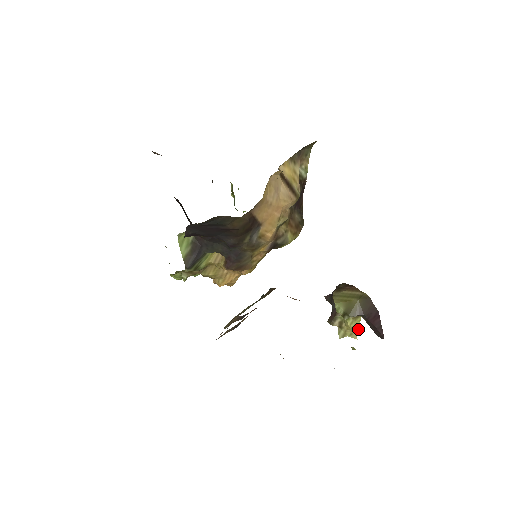
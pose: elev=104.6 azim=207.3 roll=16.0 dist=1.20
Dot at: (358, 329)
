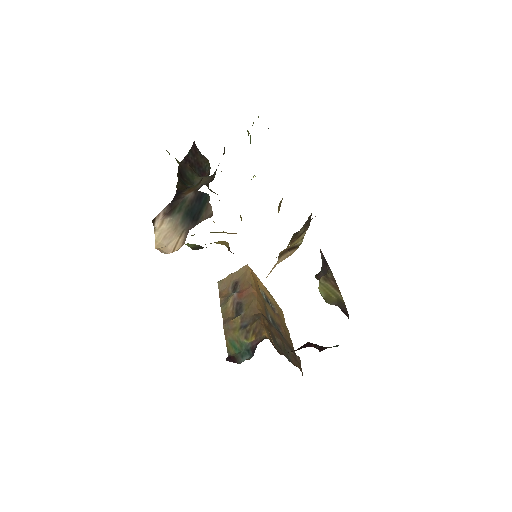
Dot at: occluded
